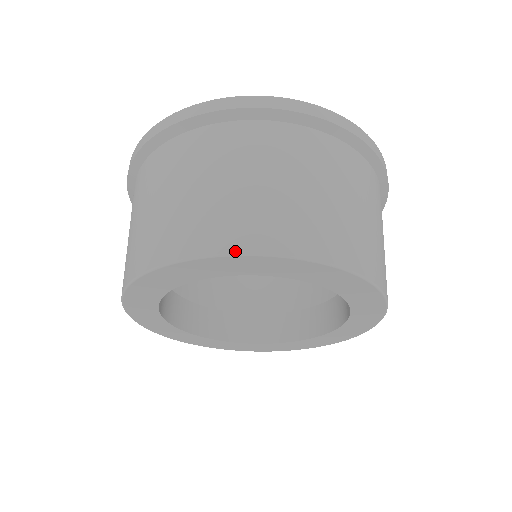
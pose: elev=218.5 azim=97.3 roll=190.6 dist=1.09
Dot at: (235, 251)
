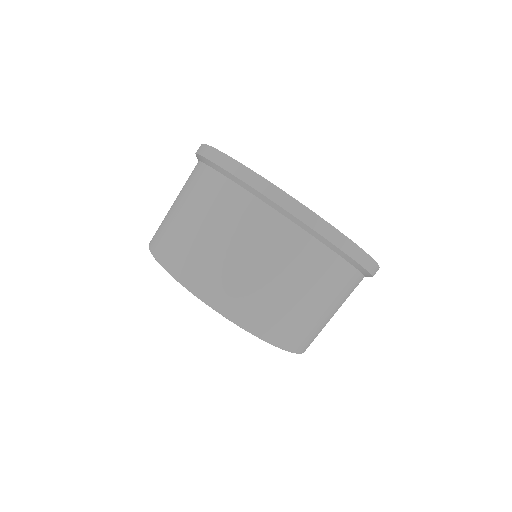
Dot at: (258, 335)
